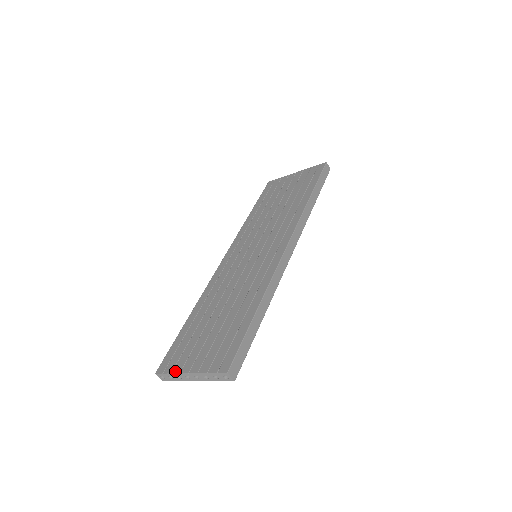
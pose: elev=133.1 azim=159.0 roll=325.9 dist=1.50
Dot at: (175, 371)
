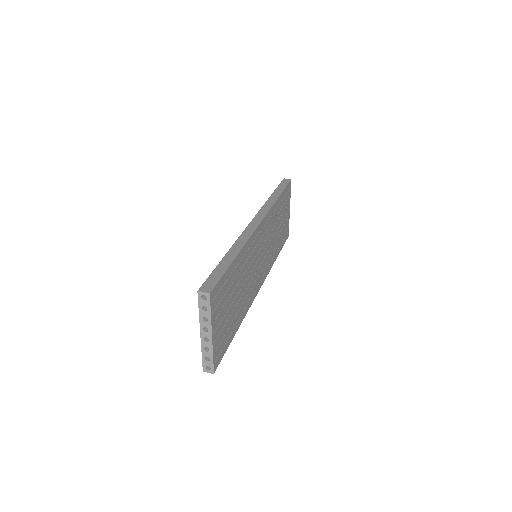
Dot at: (202, 348)
